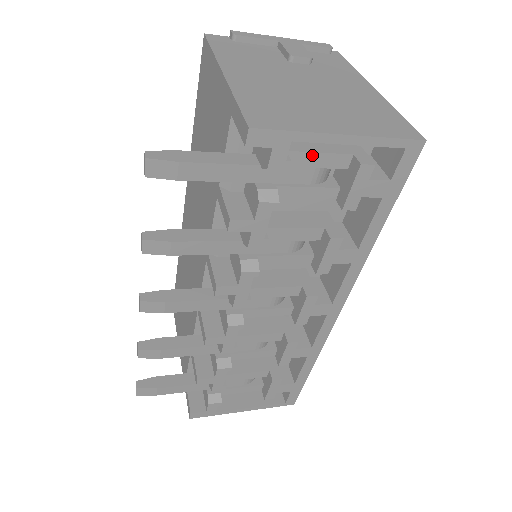
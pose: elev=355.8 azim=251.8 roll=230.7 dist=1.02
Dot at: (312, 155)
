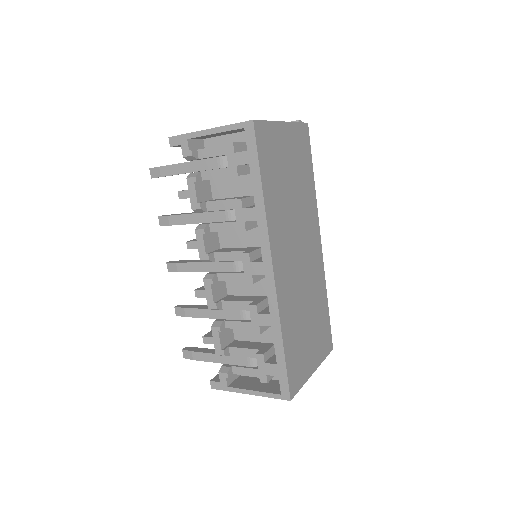
Dot at: (210, 149)
